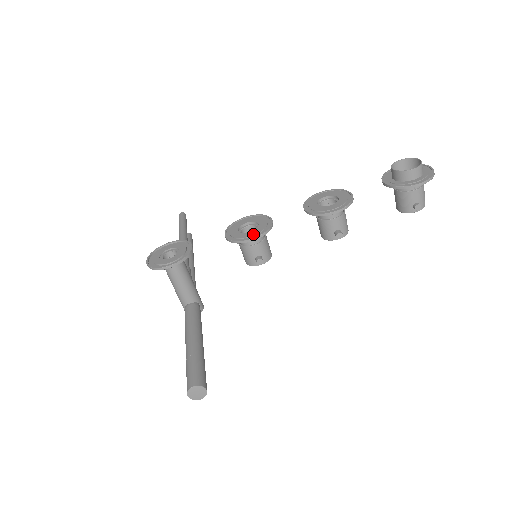
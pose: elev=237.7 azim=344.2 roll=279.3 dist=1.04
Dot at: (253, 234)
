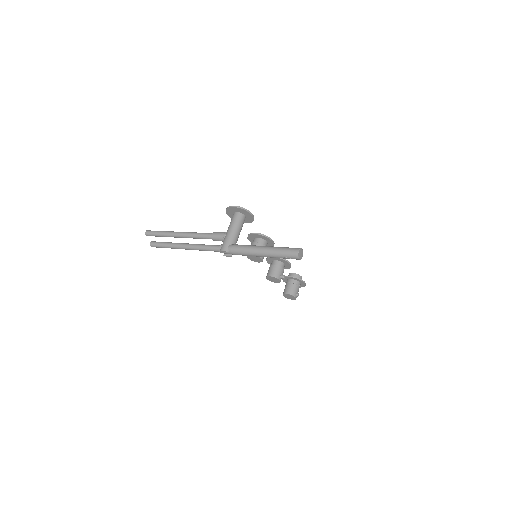
Dot at: (270, 241)
